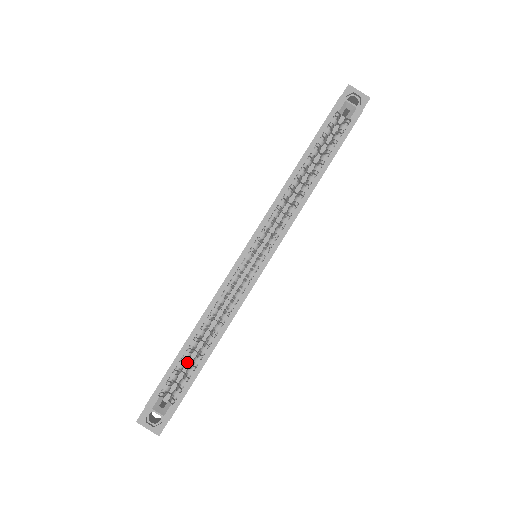
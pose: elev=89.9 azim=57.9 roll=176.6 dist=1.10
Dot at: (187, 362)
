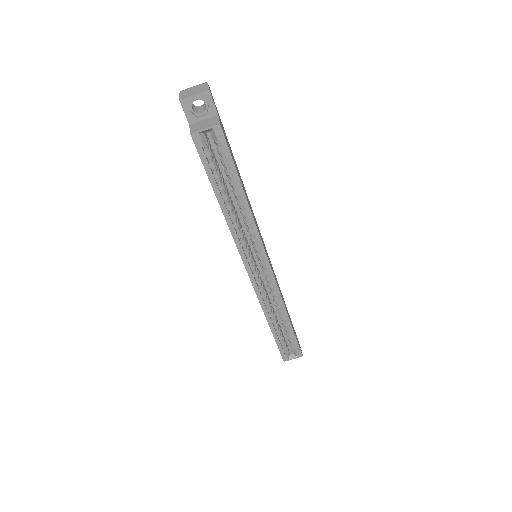
Dot at: (280, 325)
